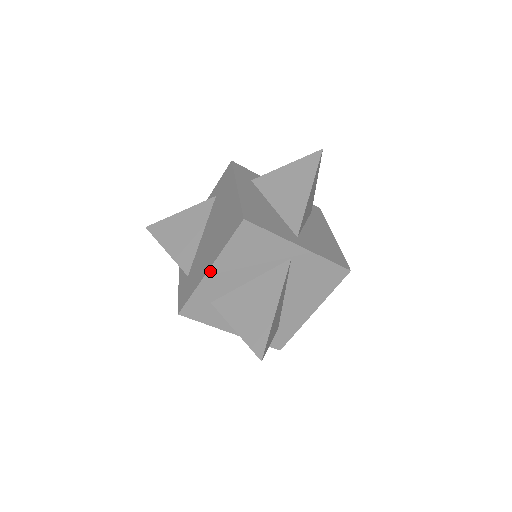
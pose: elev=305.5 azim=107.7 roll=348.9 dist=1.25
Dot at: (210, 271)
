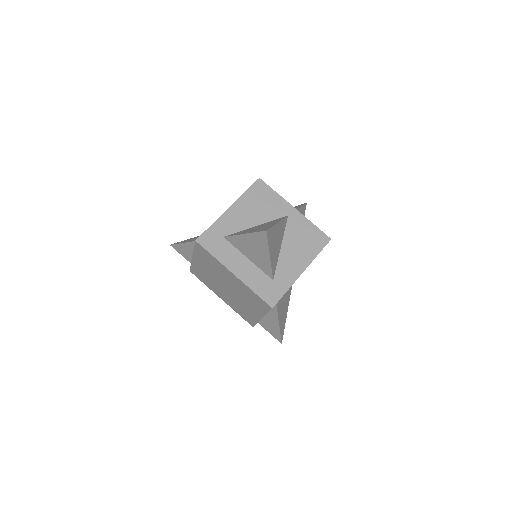
Dot at: (229, 209)
